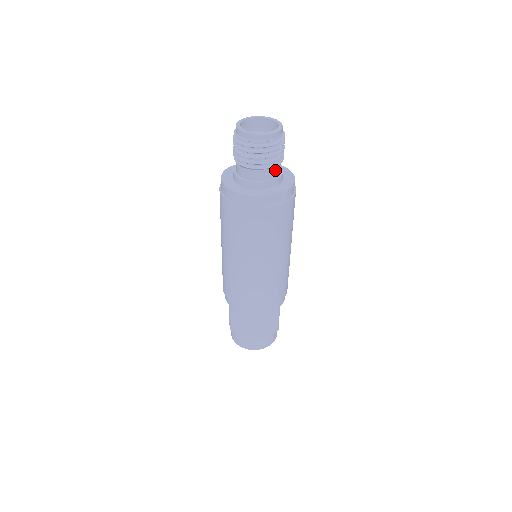
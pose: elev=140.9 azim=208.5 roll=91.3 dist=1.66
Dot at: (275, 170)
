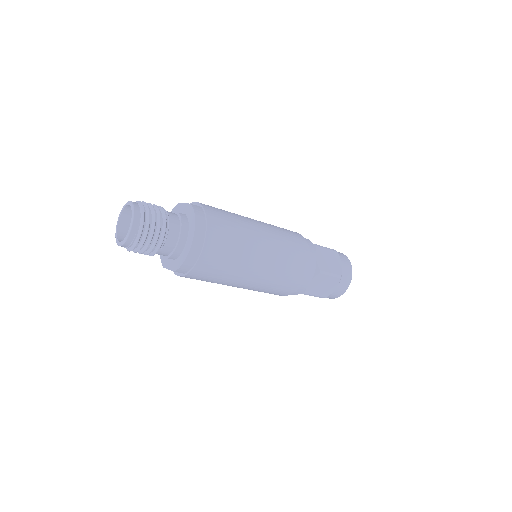
Dot at: (160, 253)
